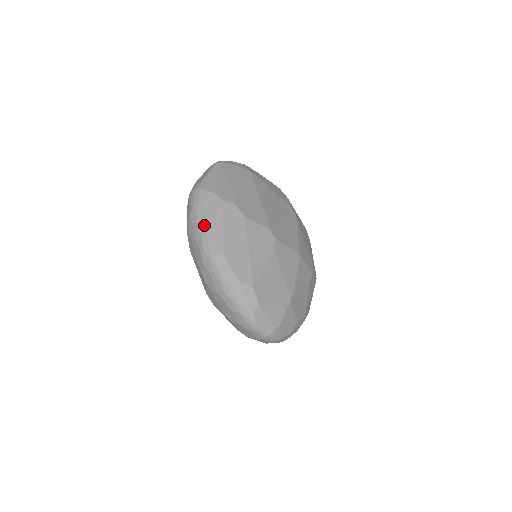
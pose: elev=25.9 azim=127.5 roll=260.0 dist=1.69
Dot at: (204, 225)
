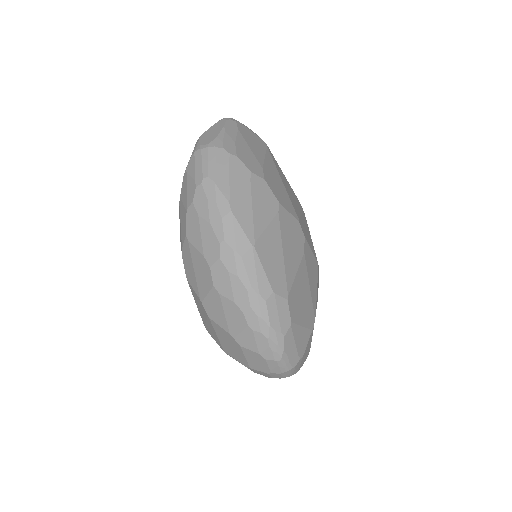
Dot at: (228, 201)
